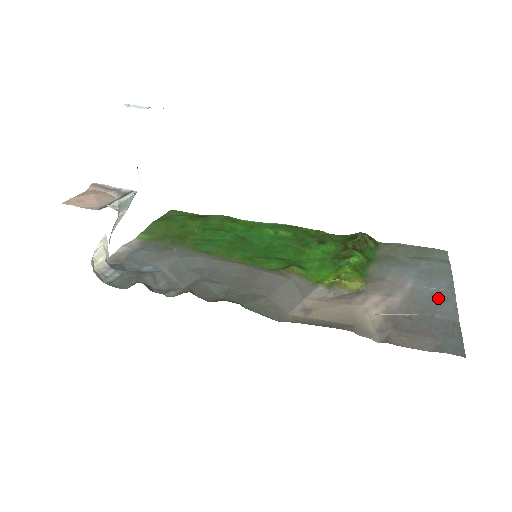
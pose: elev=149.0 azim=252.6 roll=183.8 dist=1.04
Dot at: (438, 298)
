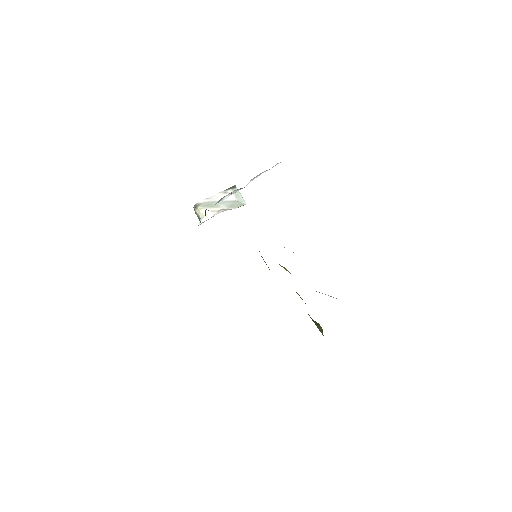
Dot at: occluded
